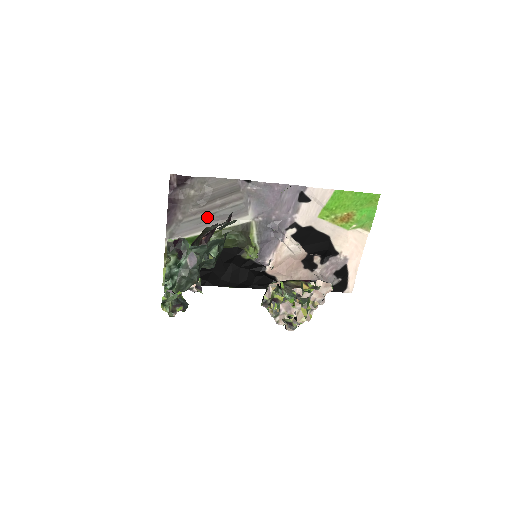
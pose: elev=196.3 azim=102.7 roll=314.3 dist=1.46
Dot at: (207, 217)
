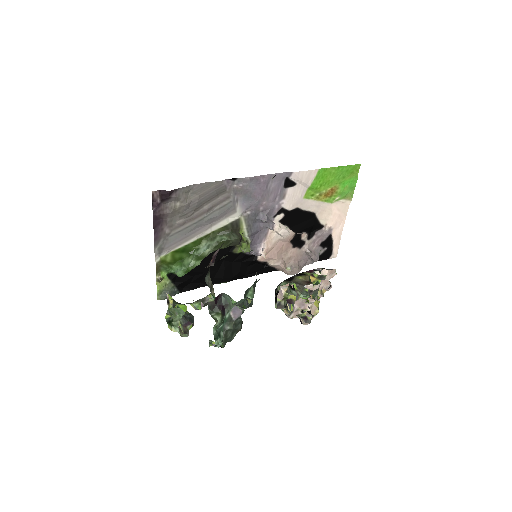
Dot at: (195, 224)
